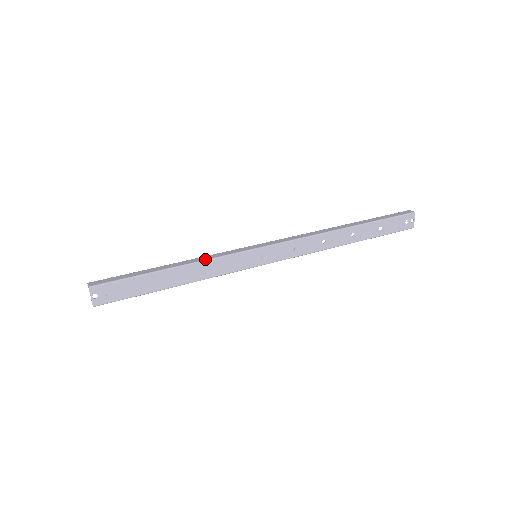
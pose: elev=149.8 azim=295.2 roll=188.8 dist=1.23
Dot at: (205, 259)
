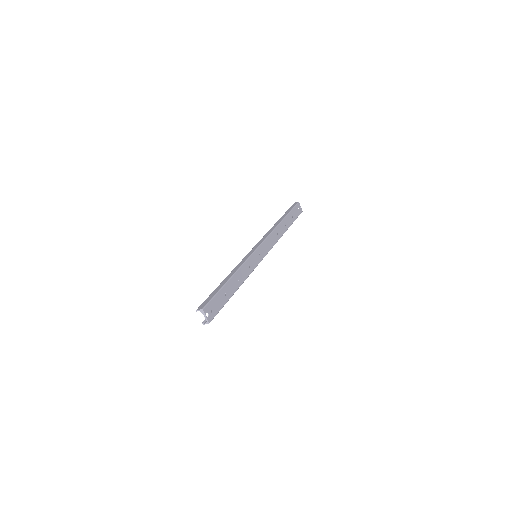
Dot at: (240, 266)
